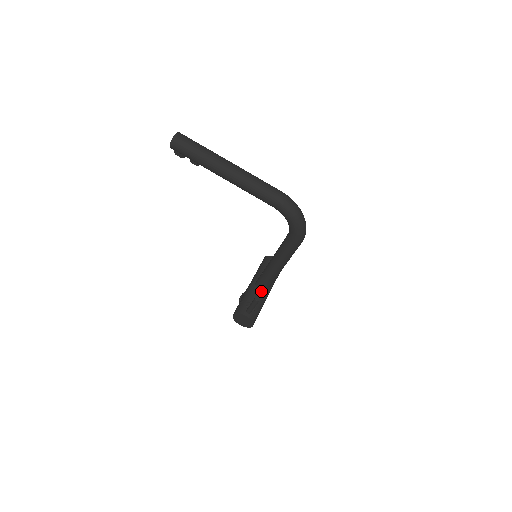
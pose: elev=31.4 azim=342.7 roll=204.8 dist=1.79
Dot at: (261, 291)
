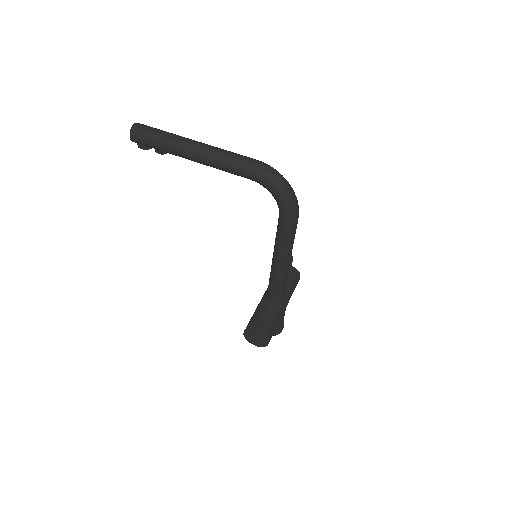
Dot at: (274, 302)
